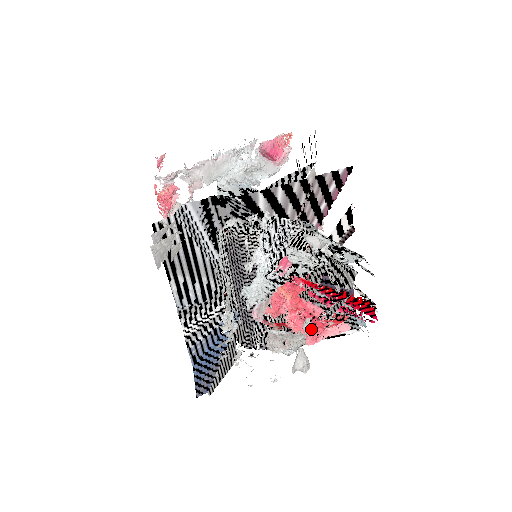
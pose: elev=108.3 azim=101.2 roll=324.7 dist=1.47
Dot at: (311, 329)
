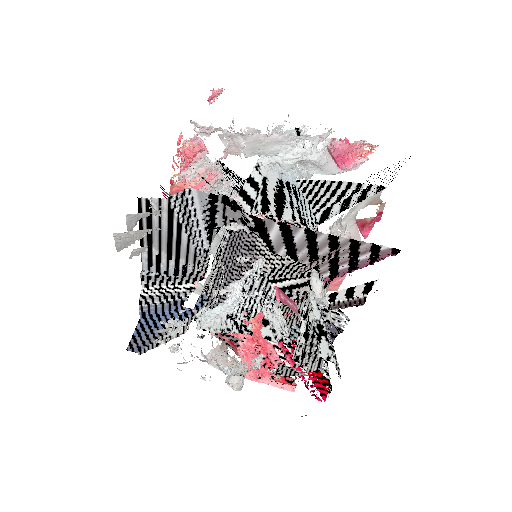
Dot at: (259, 365)
